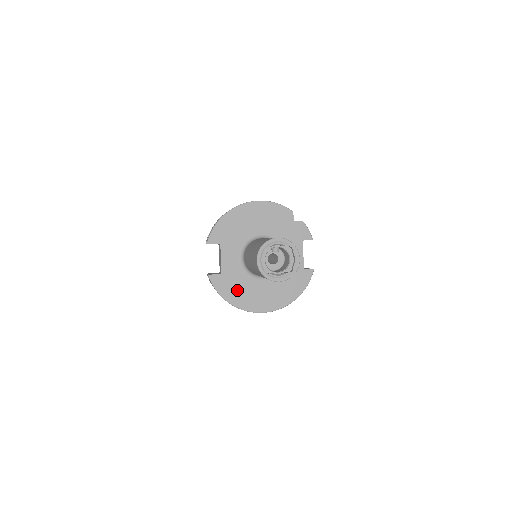
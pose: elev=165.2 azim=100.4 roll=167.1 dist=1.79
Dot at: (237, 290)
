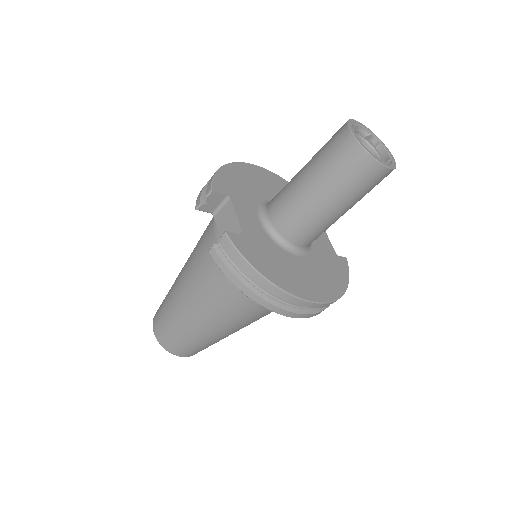
Dot at: (271, 262)
